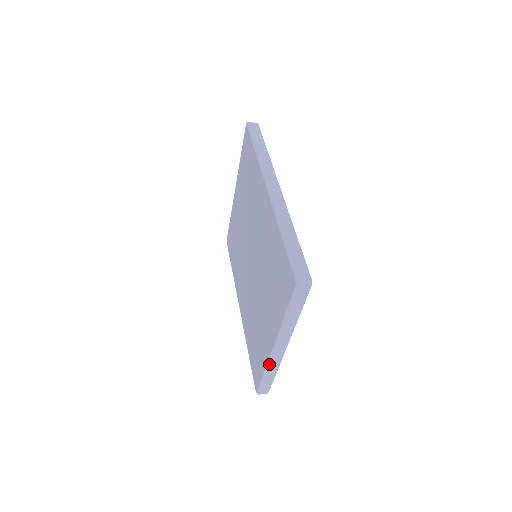
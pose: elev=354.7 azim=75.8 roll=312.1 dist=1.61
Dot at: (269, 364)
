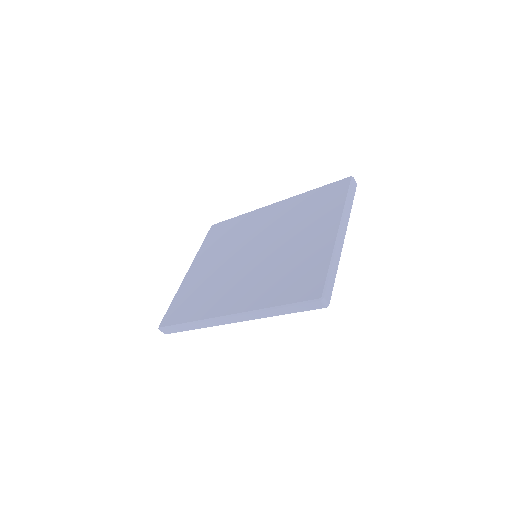
Dot at: (335, 248)
